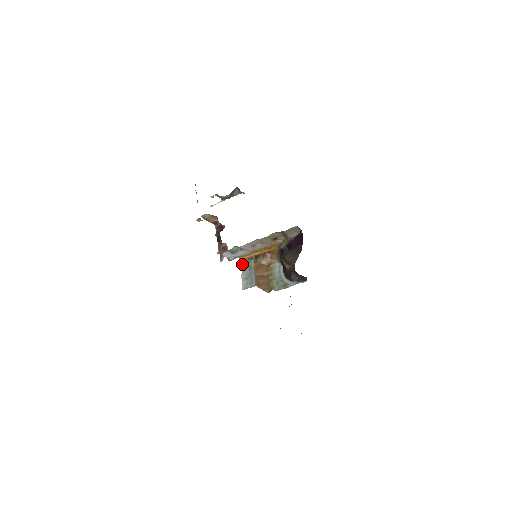
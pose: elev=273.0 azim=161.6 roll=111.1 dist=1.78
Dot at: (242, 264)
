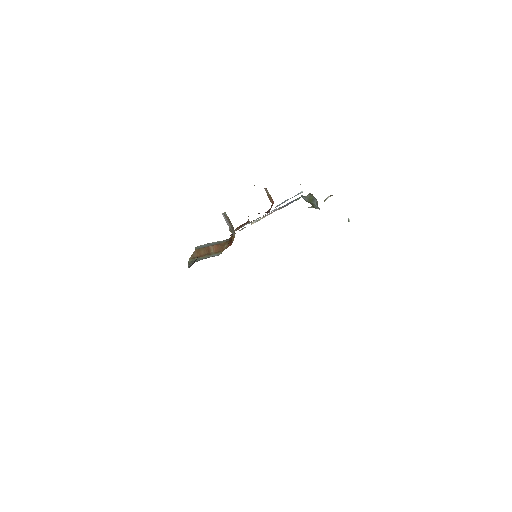
Dot at: occluded
